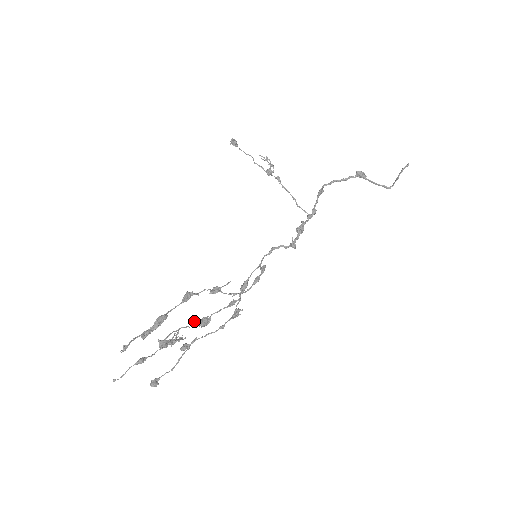
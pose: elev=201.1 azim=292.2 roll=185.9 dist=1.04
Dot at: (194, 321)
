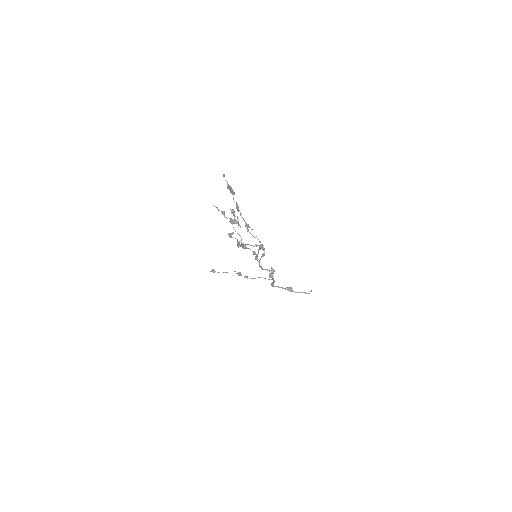
Dot at: (237, 245)
